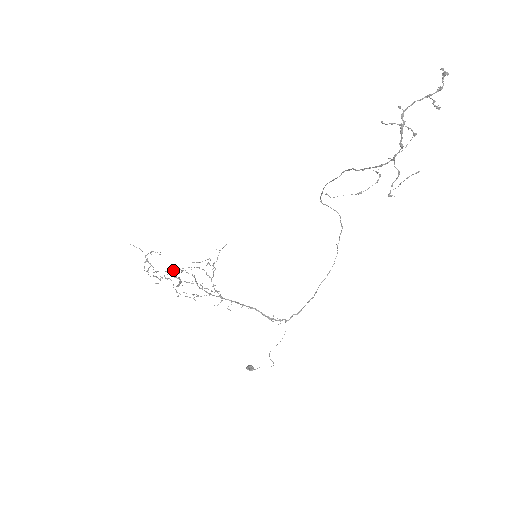
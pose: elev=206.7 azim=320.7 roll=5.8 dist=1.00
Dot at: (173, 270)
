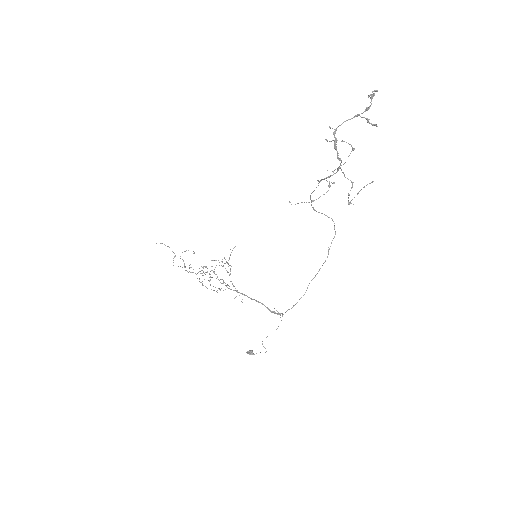
Dot at: (205, 267)
